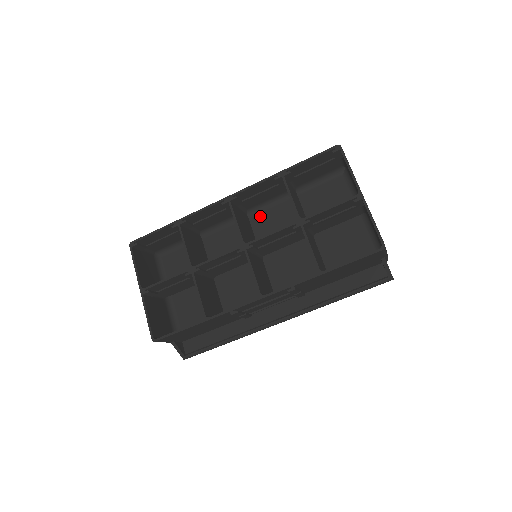
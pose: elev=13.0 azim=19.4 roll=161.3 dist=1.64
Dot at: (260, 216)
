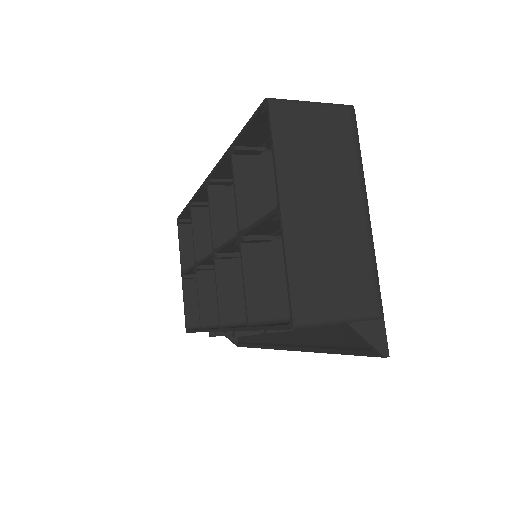
Dot at: occluded
